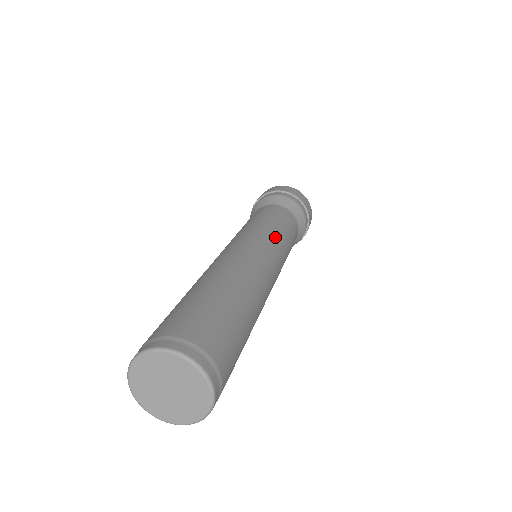
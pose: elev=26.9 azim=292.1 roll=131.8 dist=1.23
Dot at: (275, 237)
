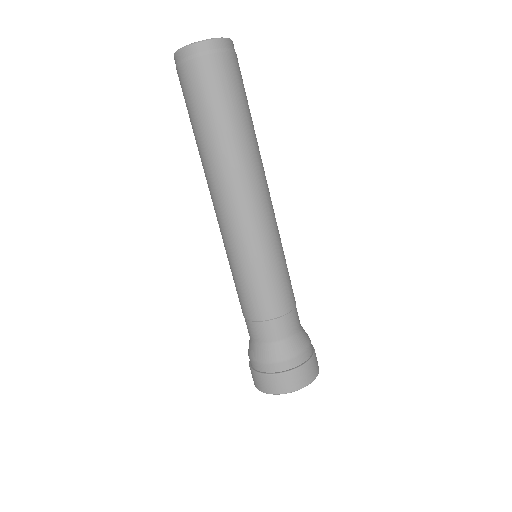
Dot at: occluded
